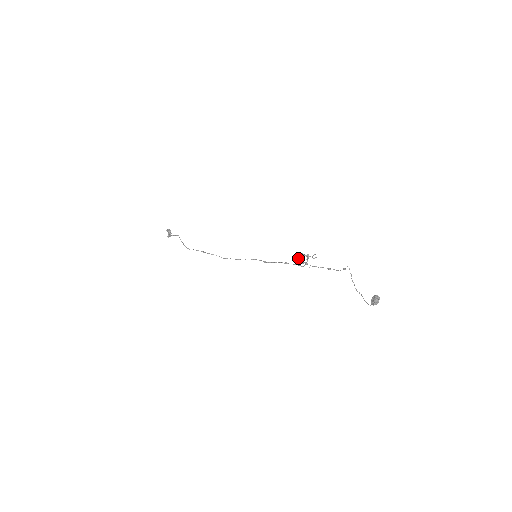
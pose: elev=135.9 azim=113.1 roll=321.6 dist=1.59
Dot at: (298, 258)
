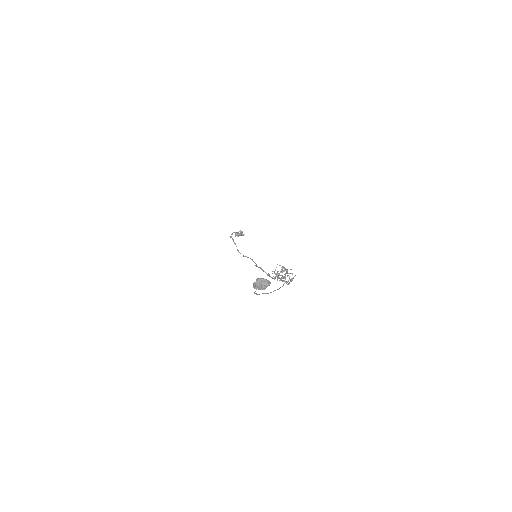
Dot at: (282, 277)
